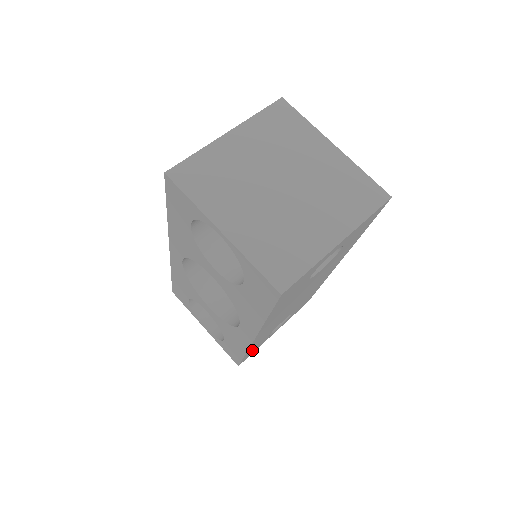
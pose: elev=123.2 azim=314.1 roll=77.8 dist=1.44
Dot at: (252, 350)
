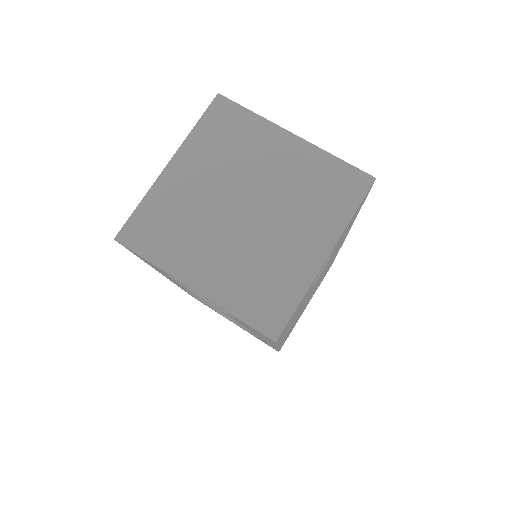
Dot at: (286, 338)
